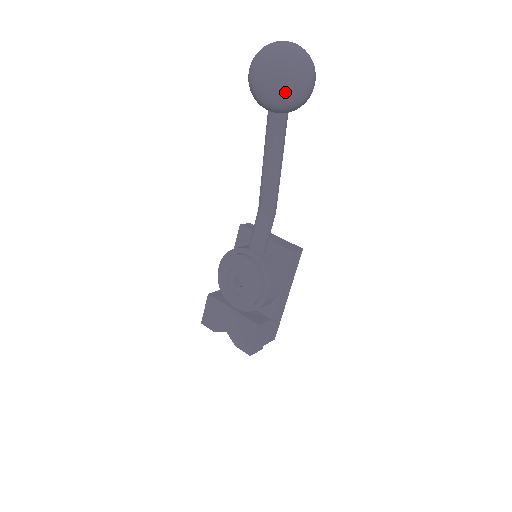
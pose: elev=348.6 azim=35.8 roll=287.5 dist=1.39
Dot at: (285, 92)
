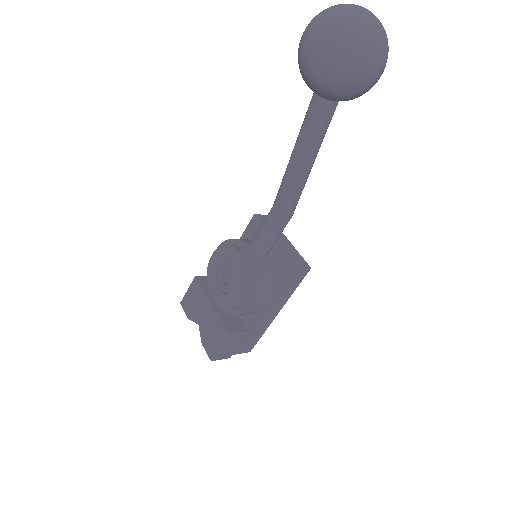
Dot at: (333, 73)
